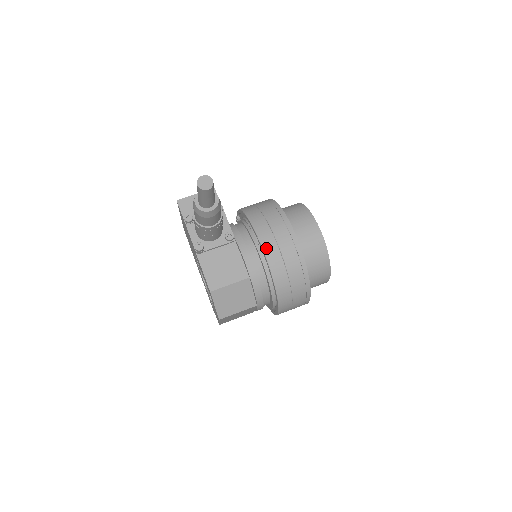
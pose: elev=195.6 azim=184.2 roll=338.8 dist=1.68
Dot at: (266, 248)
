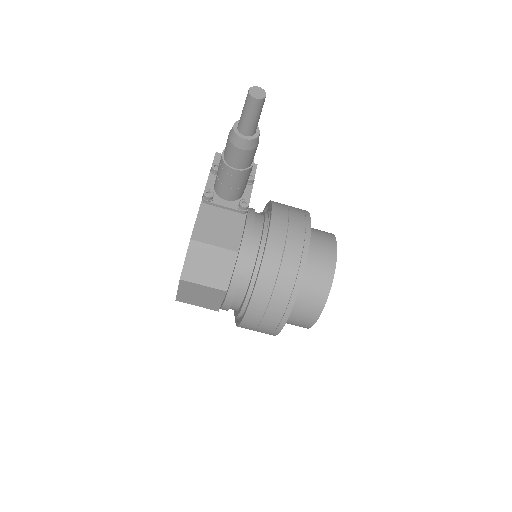
Dot at: (273, 232)
